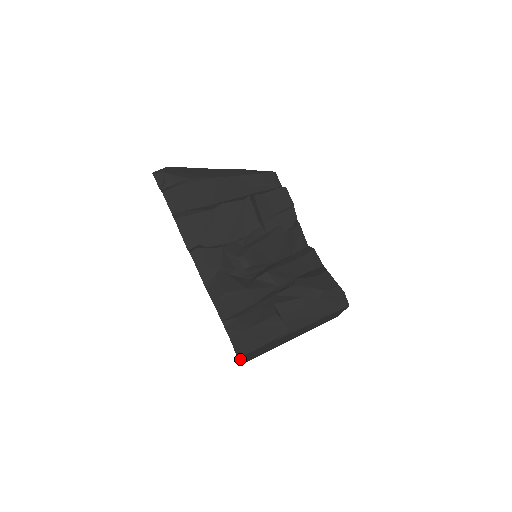
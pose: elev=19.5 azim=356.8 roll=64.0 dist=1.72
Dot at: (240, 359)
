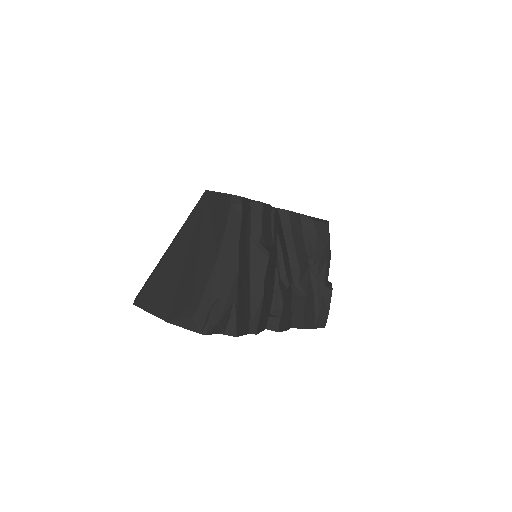
Dot at: occluded
